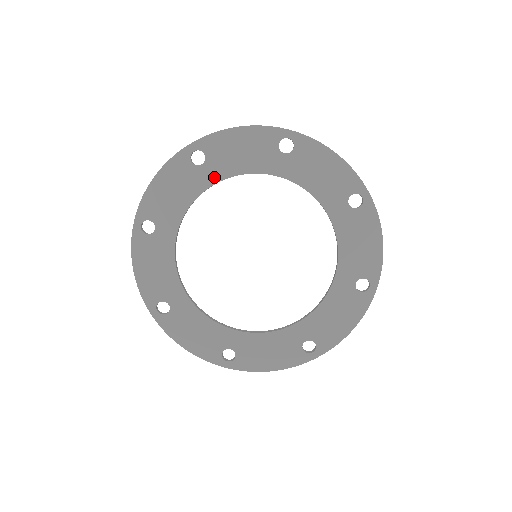
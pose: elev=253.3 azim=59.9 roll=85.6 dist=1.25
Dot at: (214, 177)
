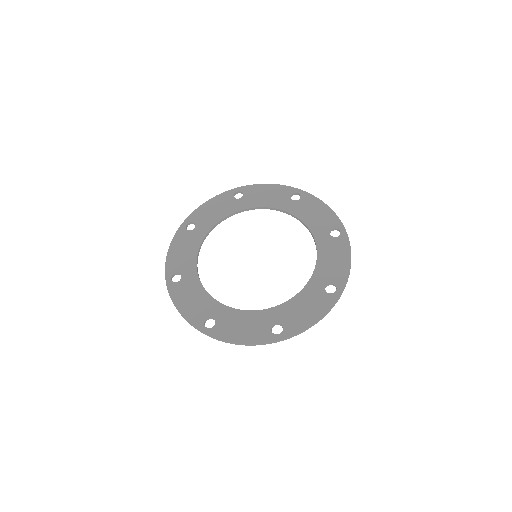
Dot at: (245, 206)
